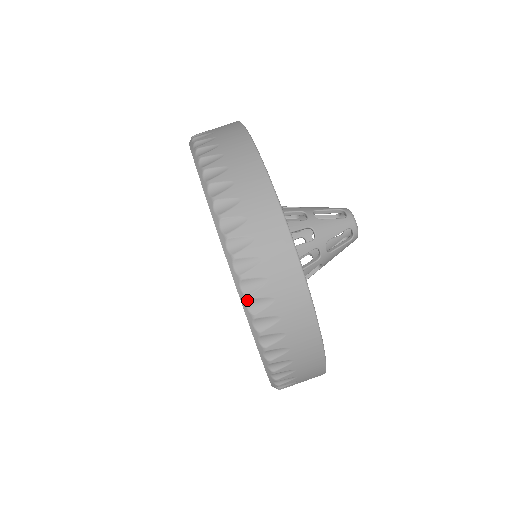
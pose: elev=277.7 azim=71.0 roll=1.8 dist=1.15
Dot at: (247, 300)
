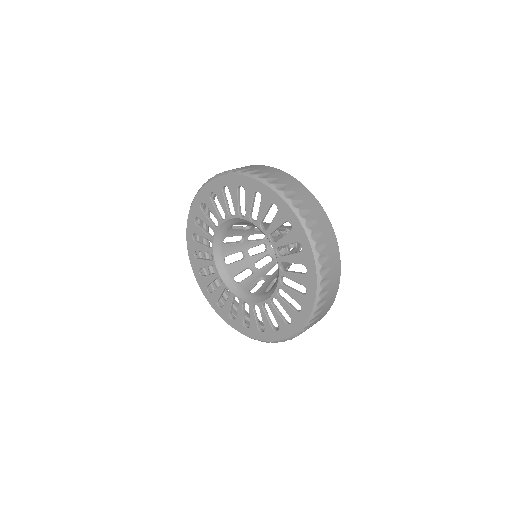
Dot at: (266, 179)
